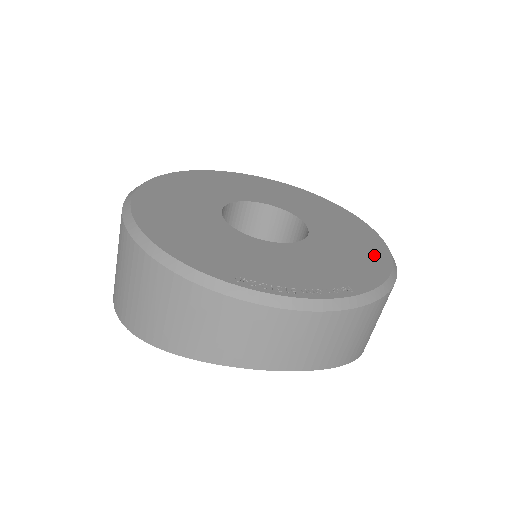
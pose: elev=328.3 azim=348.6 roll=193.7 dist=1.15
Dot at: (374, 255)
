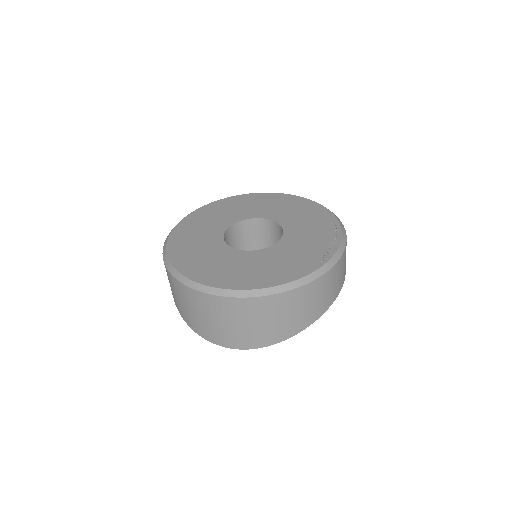
Dot at: (300, 203)
